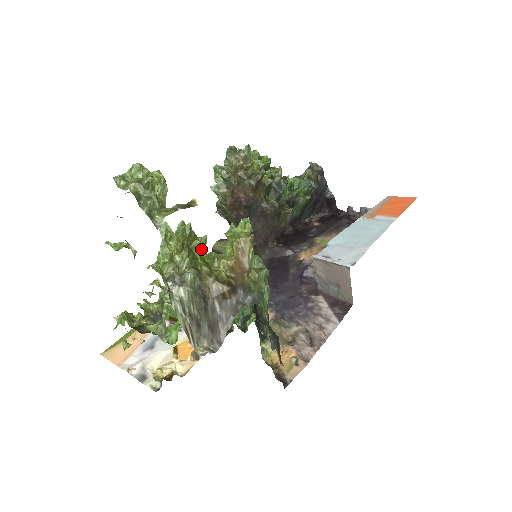
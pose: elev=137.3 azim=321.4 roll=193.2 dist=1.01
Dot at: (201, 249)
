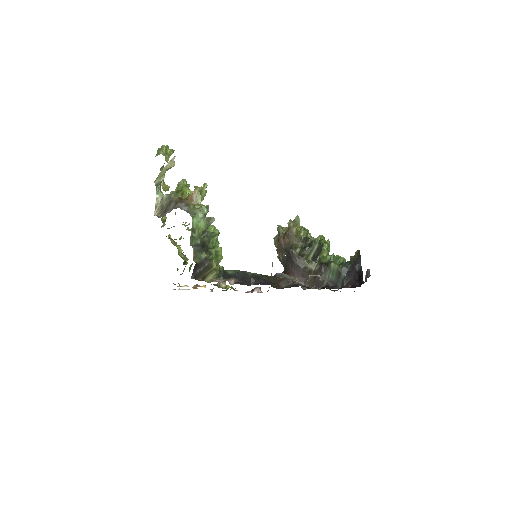
Dot at: occluded
